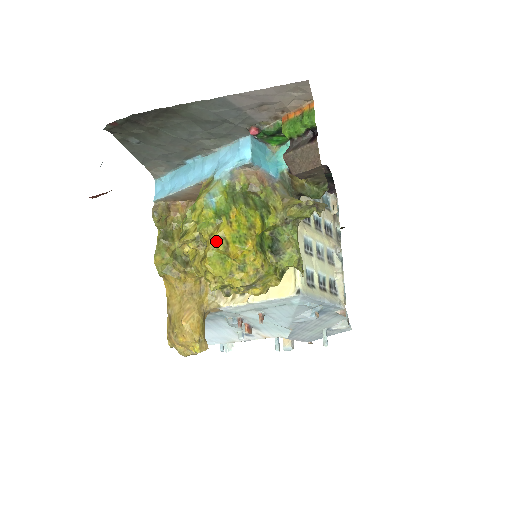
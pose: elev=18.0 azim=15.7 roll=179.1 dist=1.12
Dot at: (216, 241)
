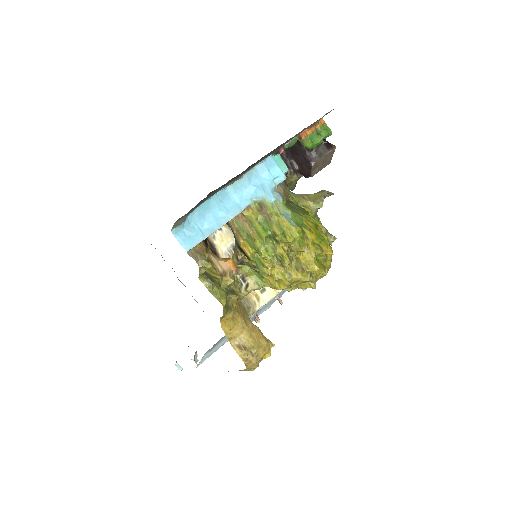
Dot at: (314, 248)
